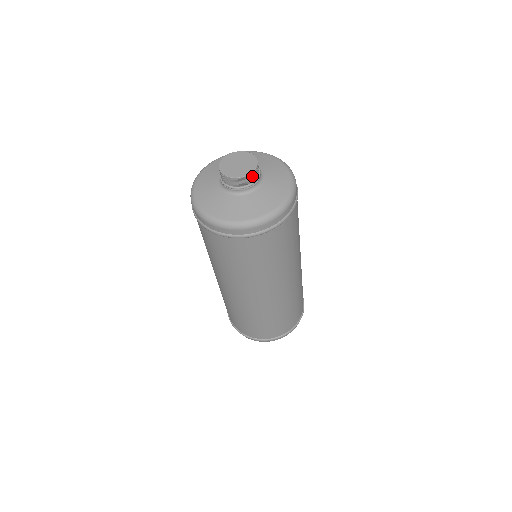
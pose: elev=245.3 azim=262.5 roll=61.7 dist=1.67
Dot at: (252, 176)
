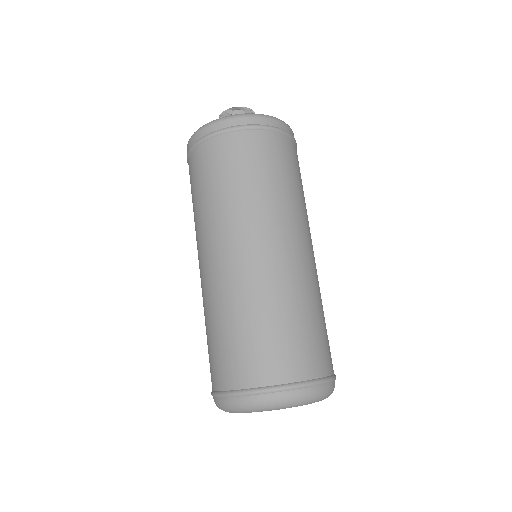
Dot at: (248, 112)
